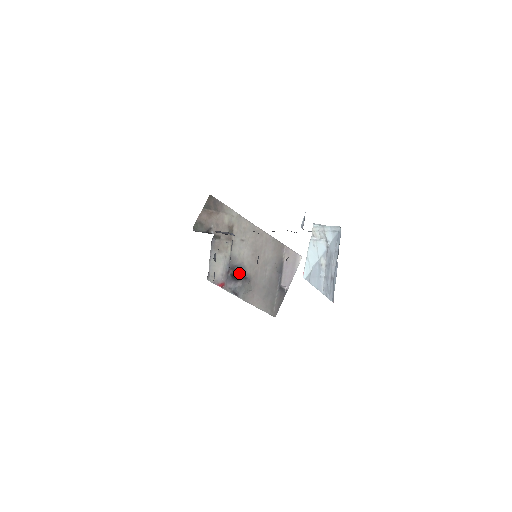
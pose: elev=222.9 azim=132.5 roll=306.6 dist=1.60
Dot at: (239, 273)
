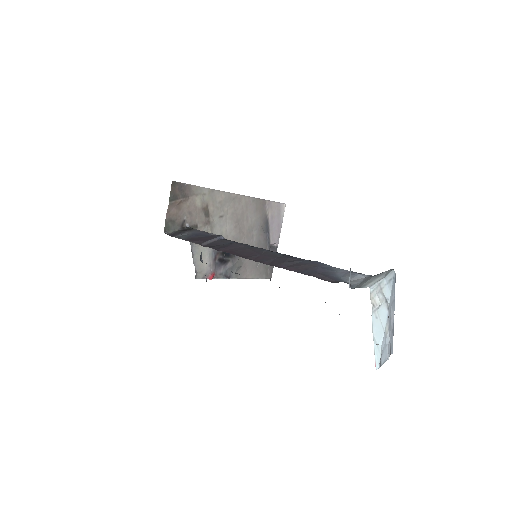
Dot at: (226, 253)
